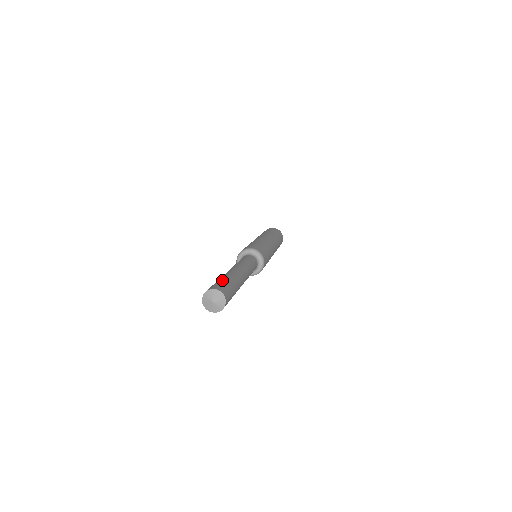
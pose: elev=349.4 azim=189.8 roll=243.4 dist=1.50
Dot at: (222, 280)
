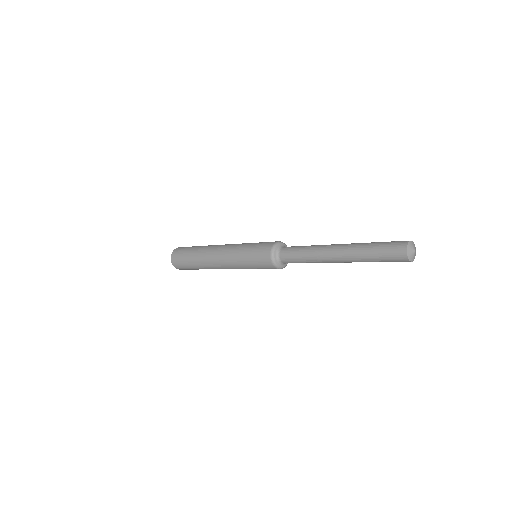
Dot at: occluded
